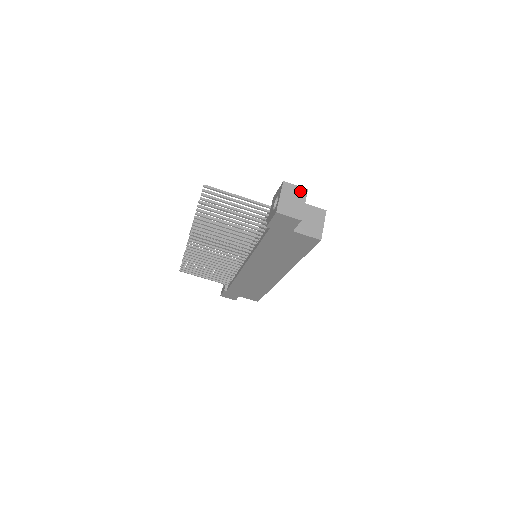
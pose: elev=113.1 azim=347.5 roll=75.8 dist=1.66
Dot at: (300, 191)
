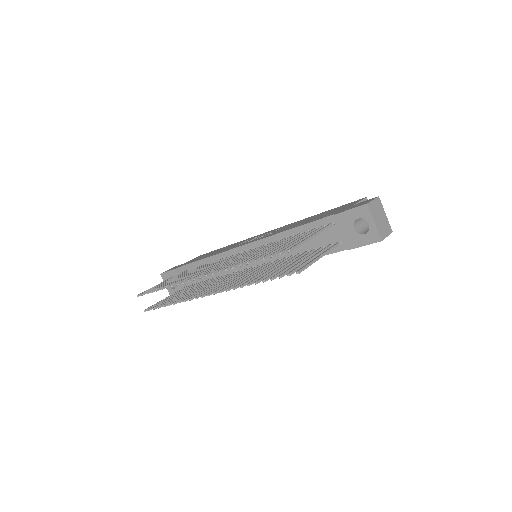
Dot at: (378, 203)
